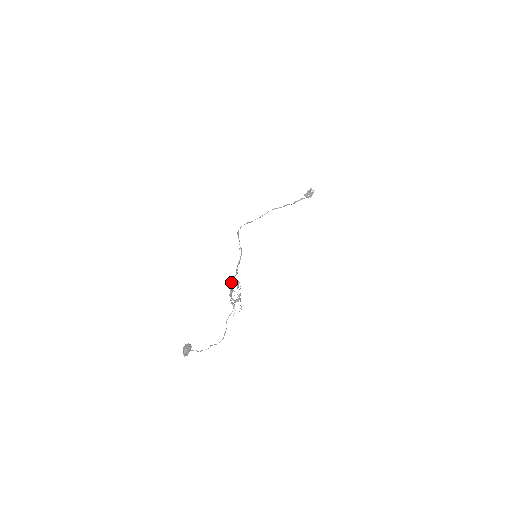
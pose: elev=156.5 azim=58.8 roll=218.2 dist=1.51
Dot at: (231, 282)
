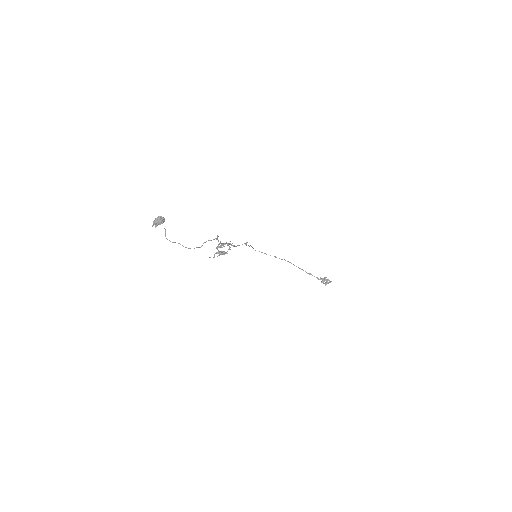
Dot at: occluded
